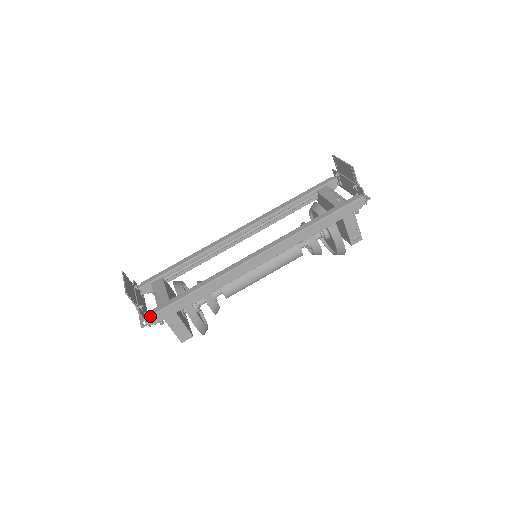
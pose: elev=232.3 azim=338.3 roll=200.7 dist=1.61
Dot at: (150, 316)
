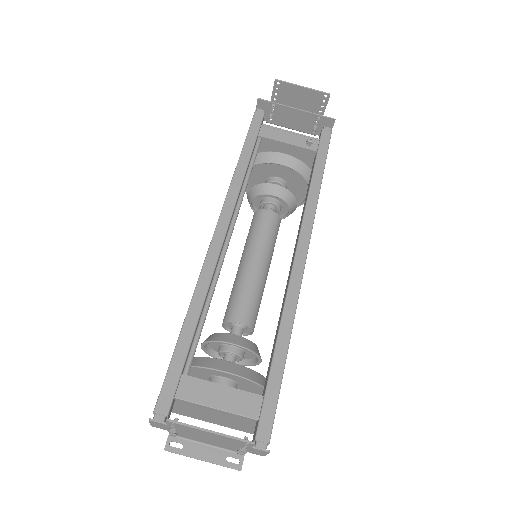
Dot at: occluded
